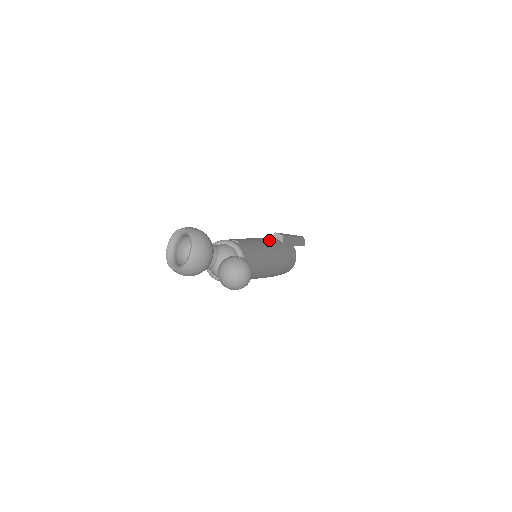
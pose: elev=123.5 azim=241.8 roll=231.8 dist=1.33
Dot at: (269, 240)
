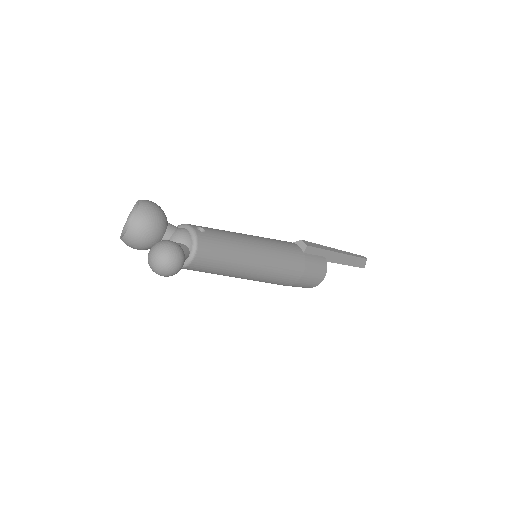
Dot at: (277, 244)
